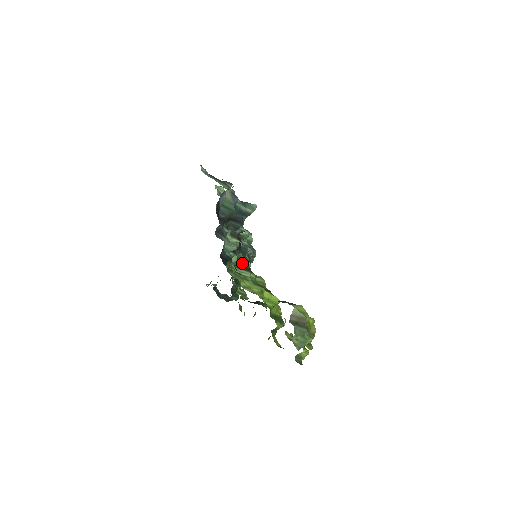
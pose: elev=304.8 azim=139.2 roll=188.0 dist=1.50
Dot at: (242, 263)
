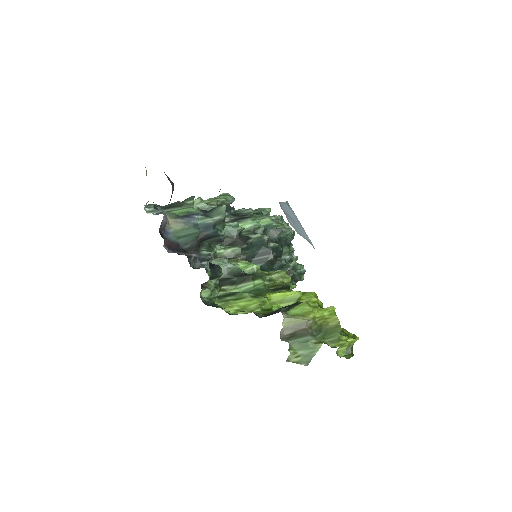
Dot at: (241, 275)
